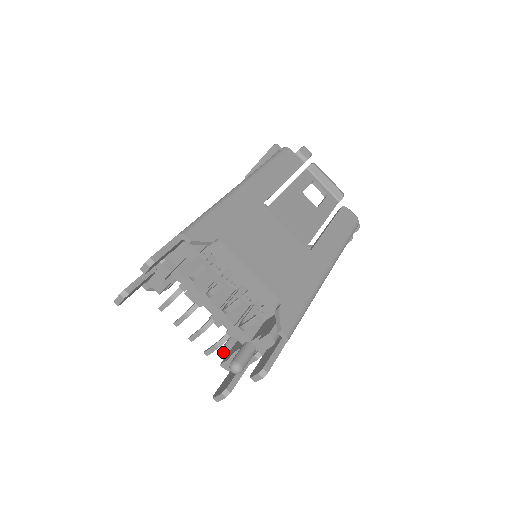
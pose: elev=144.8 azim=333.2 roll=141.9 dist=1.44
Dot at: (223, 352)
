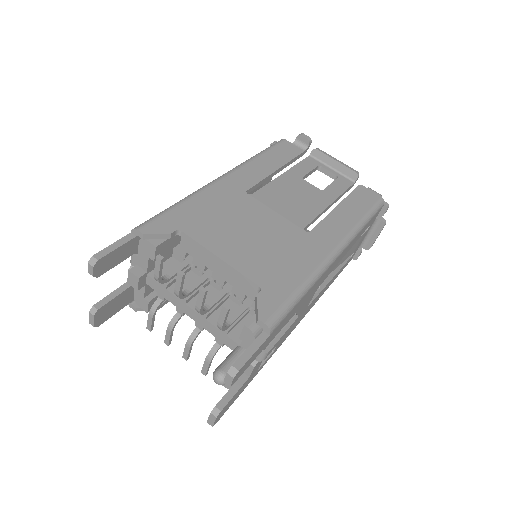
Dot at: occluded
